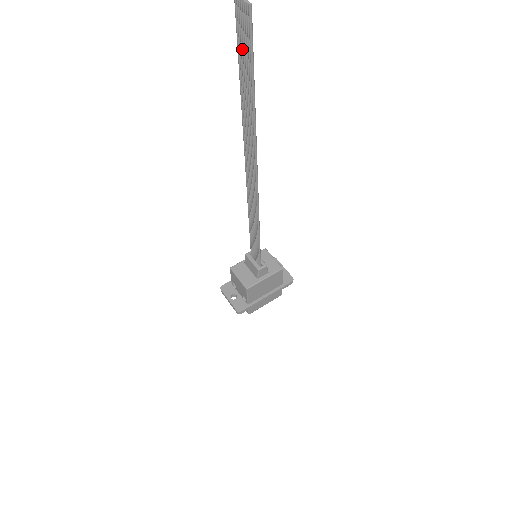
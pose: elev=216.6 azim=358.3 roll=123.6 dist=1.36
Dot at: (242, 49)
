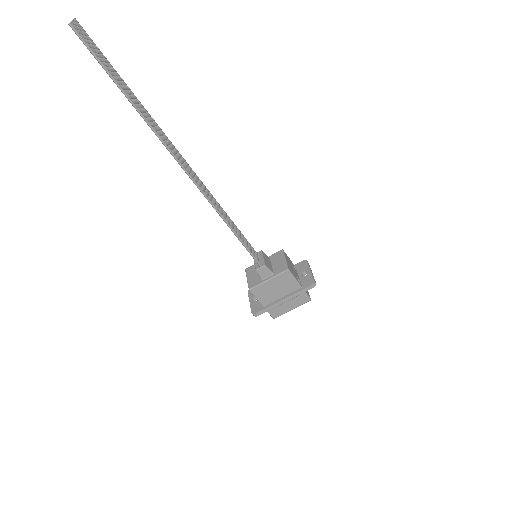
Dot at: (103, 61)
